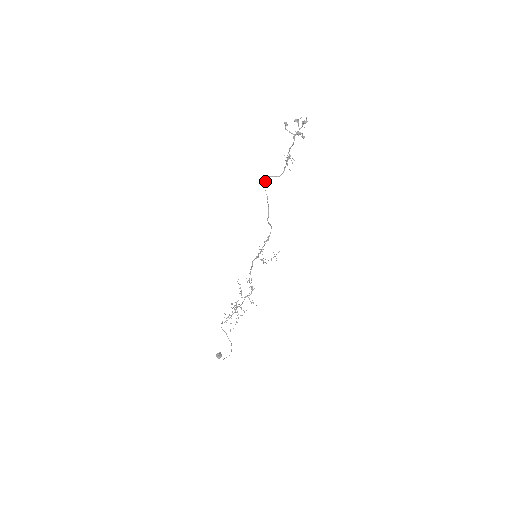
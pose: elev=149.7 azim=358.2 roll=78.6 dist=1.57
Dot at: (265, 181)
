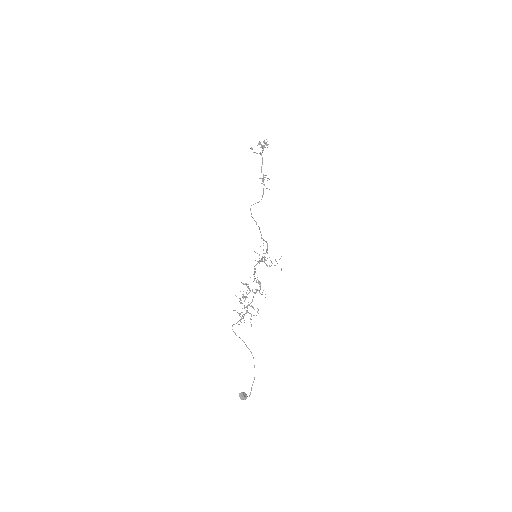
Dot at: (250, 210)
